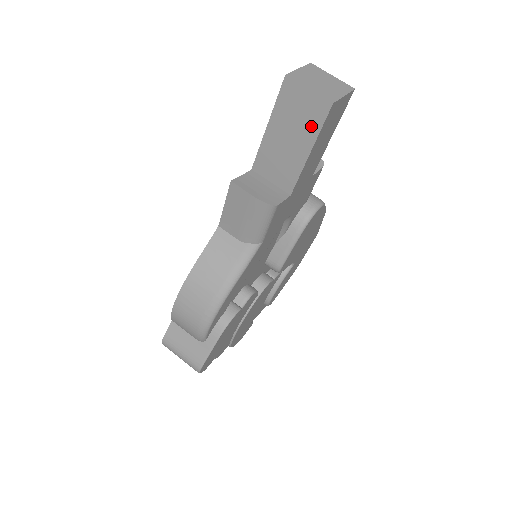
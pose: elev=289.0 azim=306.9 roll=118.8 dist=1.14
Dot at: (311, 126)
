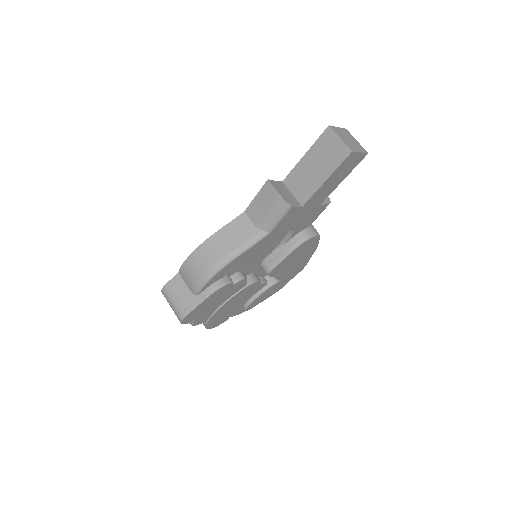
Dot at: (333, 162)
